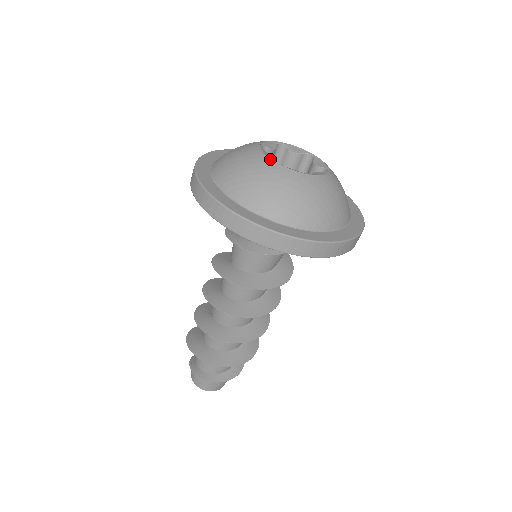
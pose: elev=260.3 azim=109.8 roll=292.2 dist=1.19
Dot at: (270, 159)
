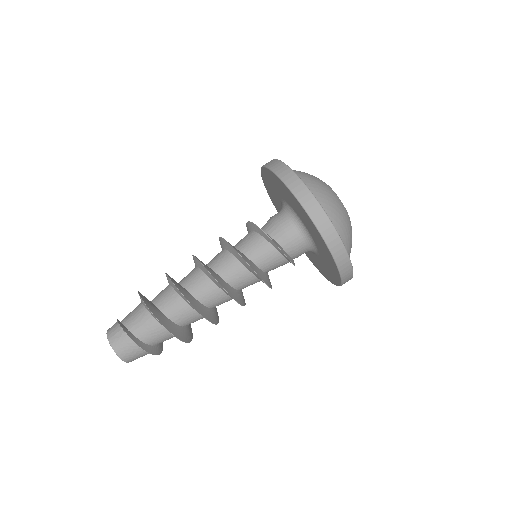
Dot at: occluded
